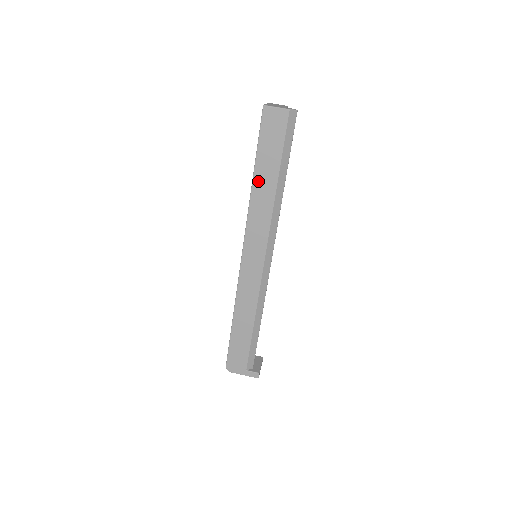
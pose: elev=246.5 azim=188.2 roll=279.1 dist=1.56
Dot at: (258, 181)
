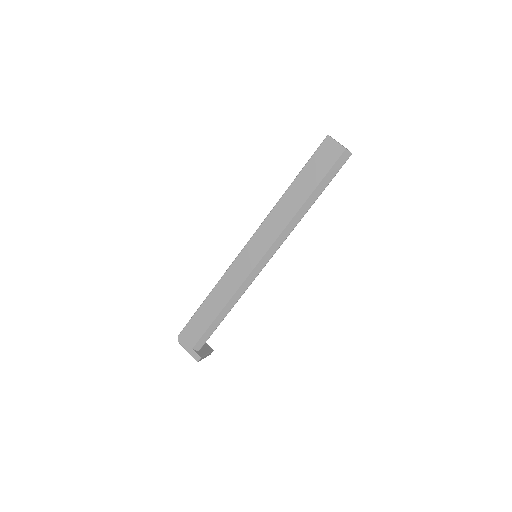
Dot at: (291, 193)
